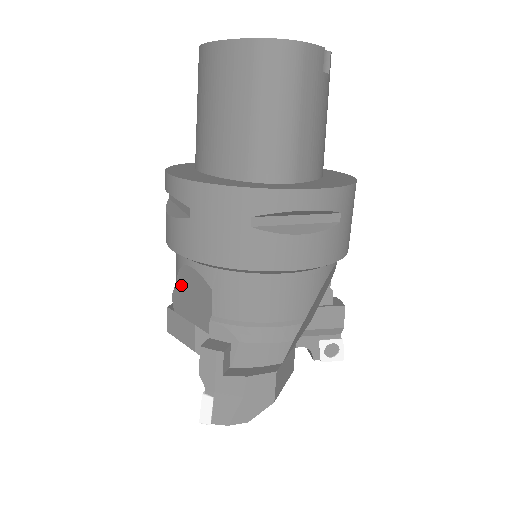
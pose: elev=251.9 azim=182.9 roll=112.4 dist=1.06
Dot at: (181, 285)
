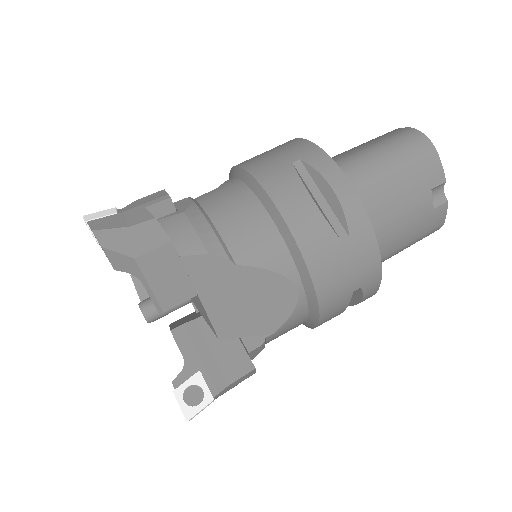
Dot at: occluded
